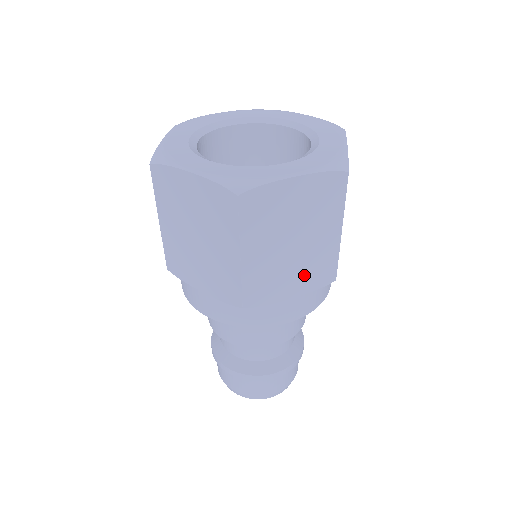
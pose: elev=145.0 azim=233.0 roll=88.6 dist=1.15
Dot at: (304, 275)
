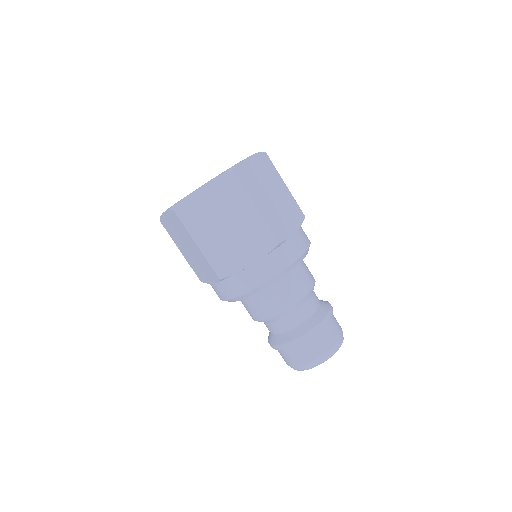
Dot at: (250, 246)
